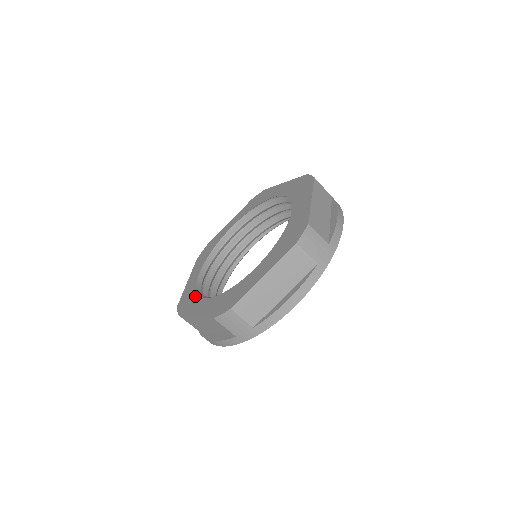
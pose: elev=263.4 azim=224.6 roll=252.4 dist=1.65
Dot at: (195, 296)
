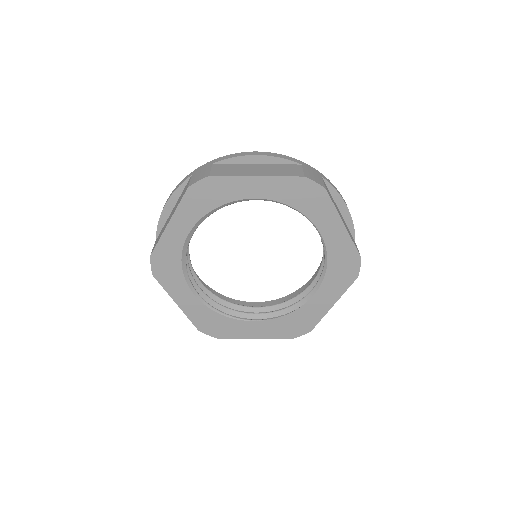
Dot at: (180, 274)
